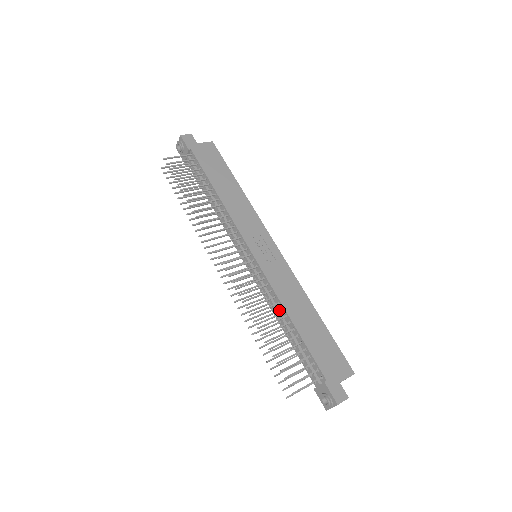
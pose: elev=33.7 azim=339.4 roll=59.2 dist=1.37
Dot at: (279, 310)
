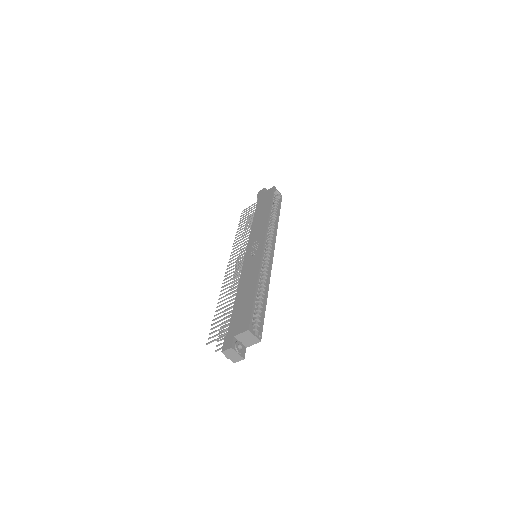
Dot at: occluded
